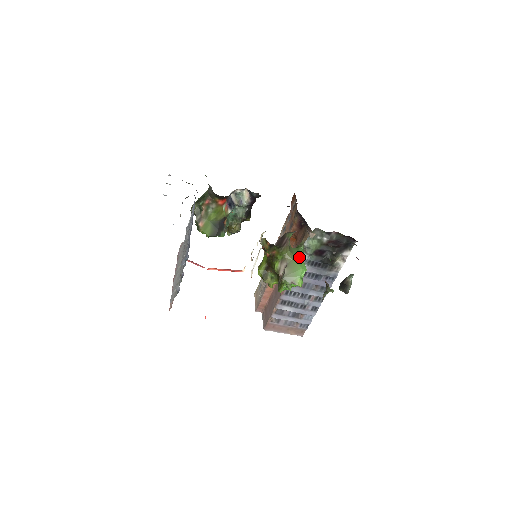
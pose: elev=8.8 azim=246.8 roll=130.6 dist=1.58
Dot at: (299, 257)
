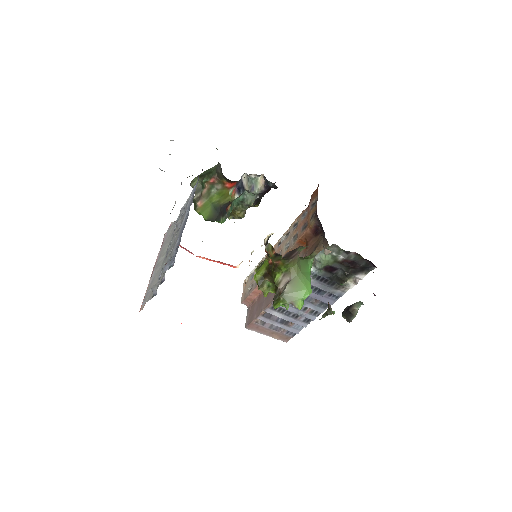
Dot at: (306, 273)
